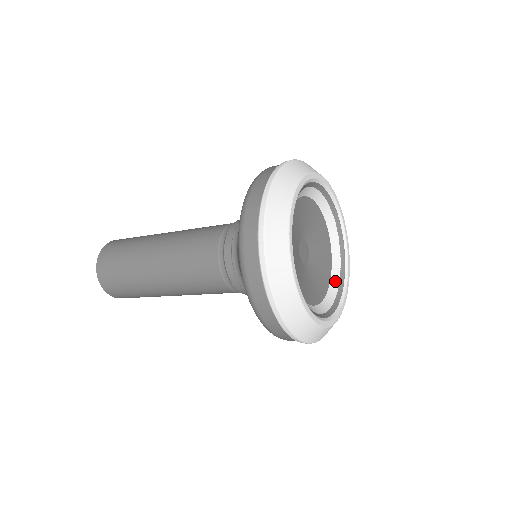
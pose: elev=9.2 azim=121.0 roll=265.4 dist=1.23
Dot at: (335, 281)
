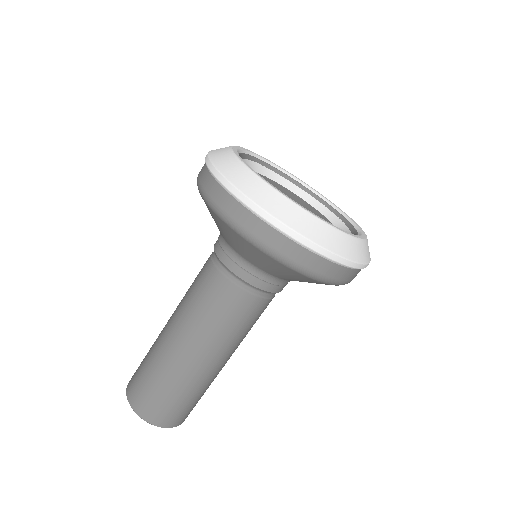
Dot at: occluded
